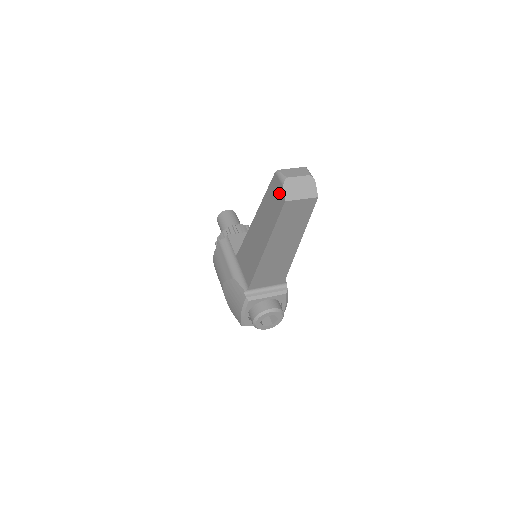
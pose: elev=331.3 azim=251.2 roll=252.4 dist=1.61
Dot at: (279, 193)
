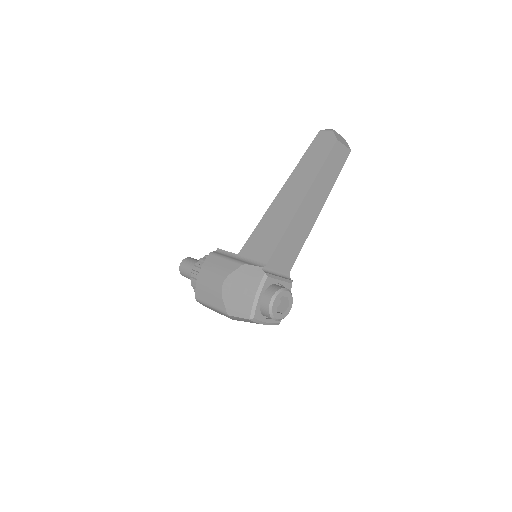
Dot at: (327, 140)
